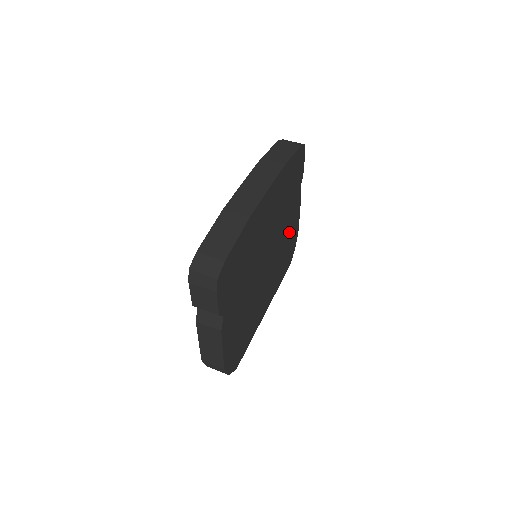
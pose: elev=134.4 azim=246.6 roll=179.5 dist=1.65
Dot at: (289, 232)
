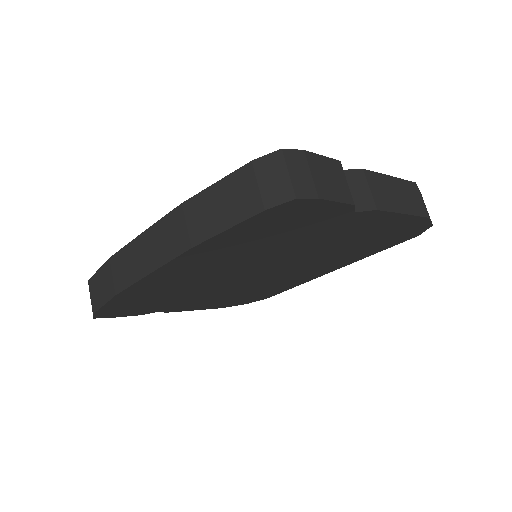
Dot at: (356, 236)
